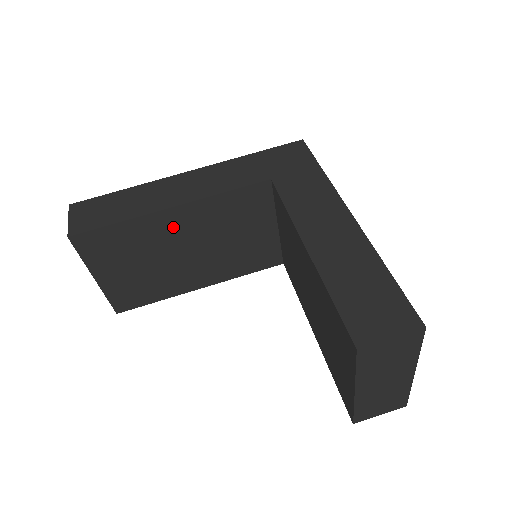
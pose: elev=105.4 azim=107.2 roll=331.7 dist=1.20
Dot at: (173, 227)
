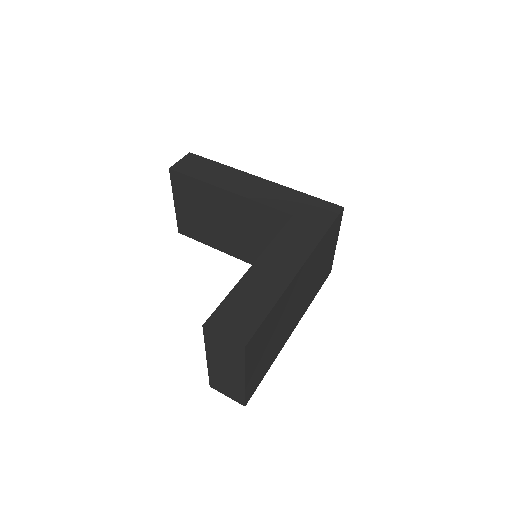
Dot at: (225, 203)
